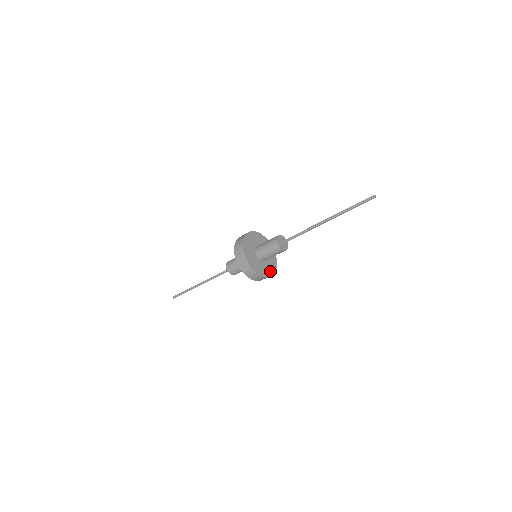
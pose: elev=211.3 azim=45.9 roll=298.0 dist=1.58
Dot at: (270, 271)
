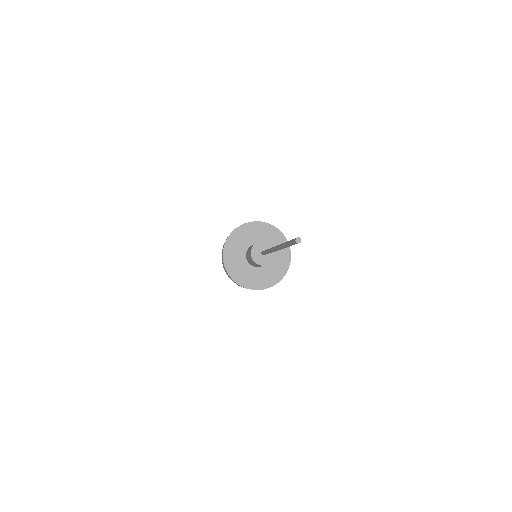
Dot at: (284, 259)
